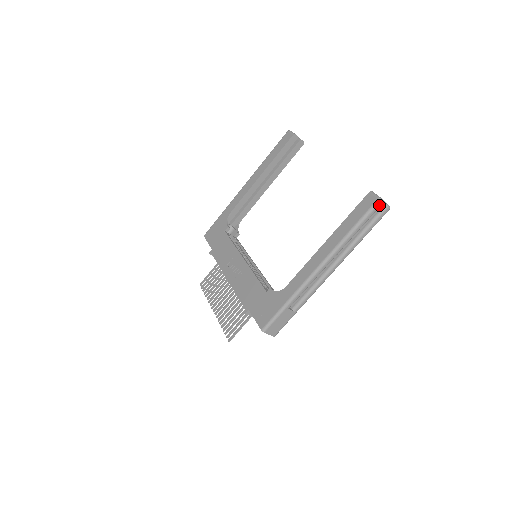
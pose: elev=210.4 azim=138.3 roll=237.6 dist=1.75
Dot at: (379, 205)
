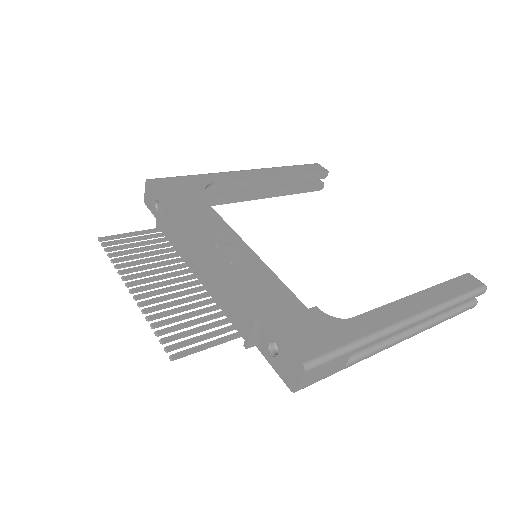
Dot at: (483, 292)
